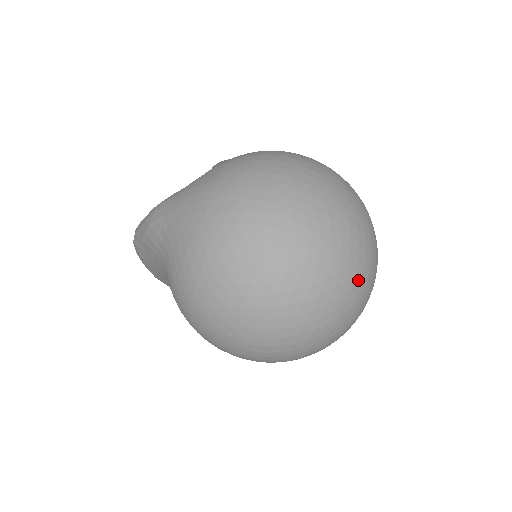
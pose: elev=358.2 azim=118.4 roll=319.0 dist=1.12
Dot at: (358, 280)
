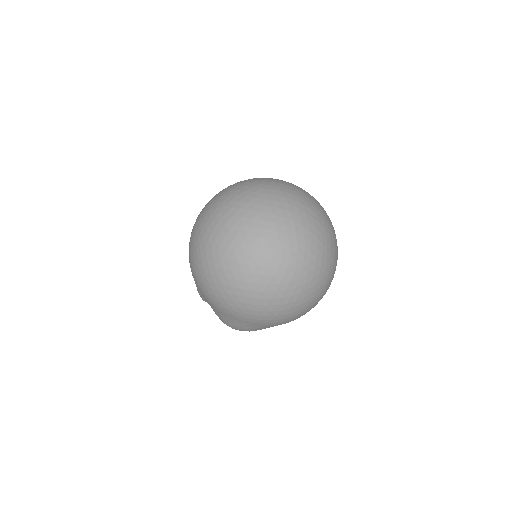
Dot at: (293, 226)
